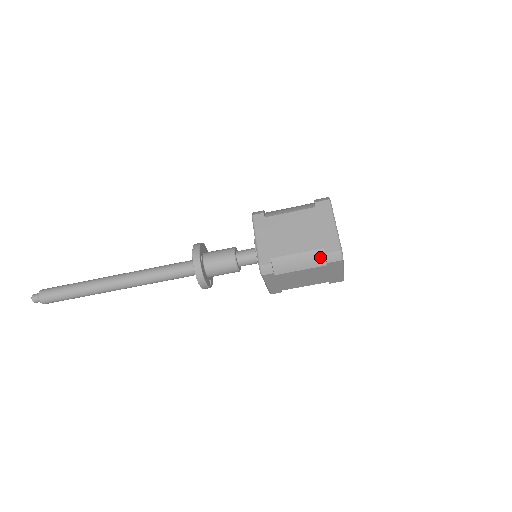
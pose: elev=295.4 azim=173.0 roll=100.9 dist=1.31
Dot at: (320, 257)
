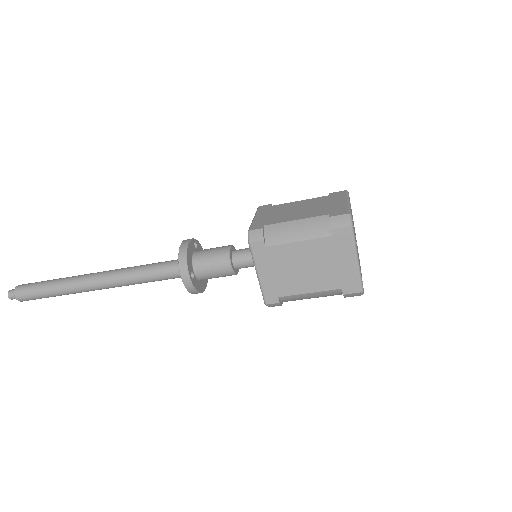
Dot at: (336, 293)
